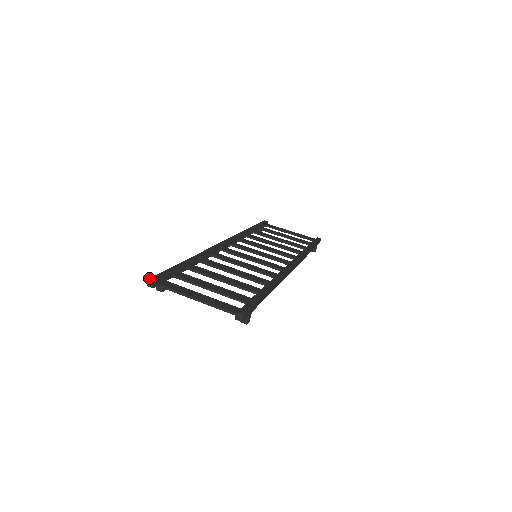
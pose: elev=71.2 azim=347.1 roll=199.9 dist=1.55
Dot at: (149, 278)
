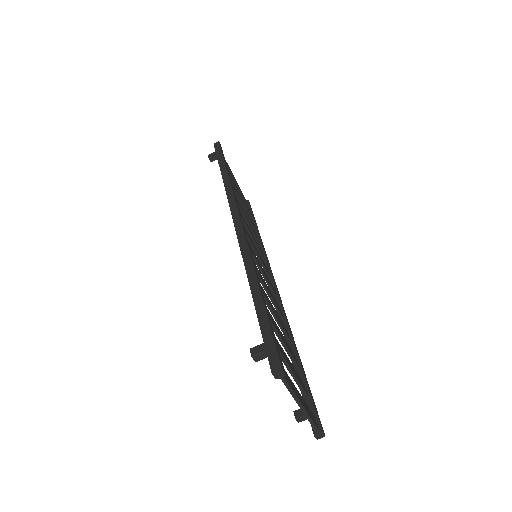
Dot at: (282, 367)
